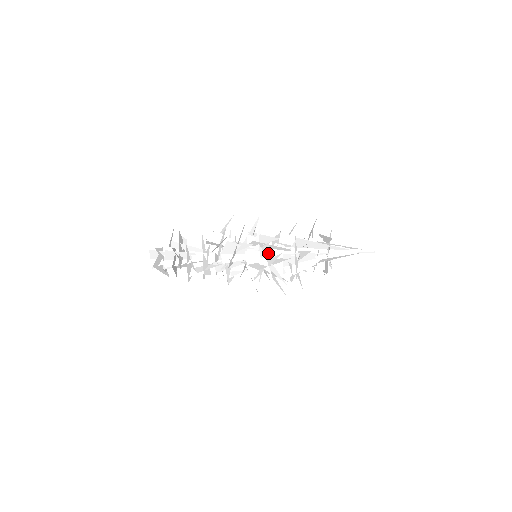
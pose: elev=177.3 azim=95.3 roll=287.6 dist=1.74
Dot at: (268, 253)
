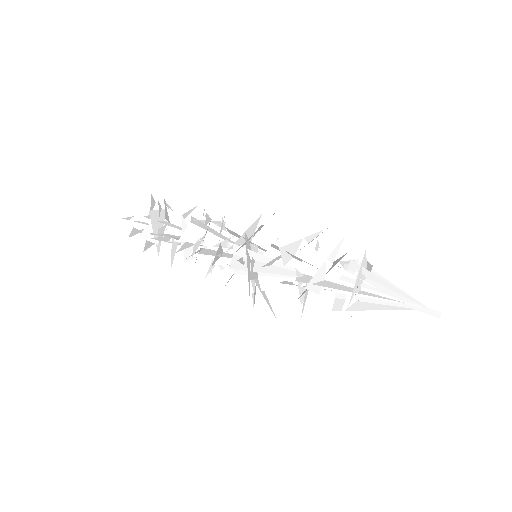
Dot at: occluded
